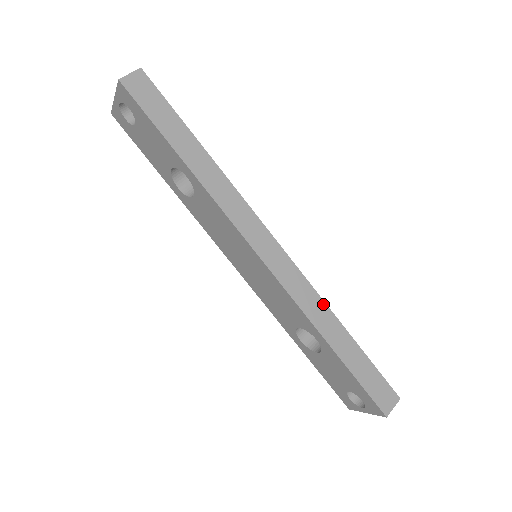
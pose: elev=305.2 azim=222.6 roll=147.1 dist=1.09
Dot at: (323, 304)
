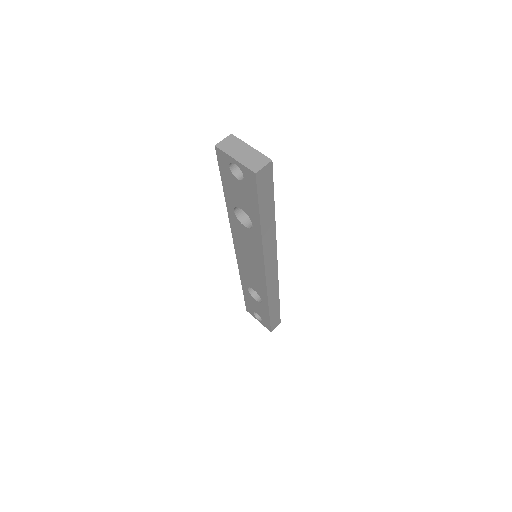
Dot at: (278, 290)
